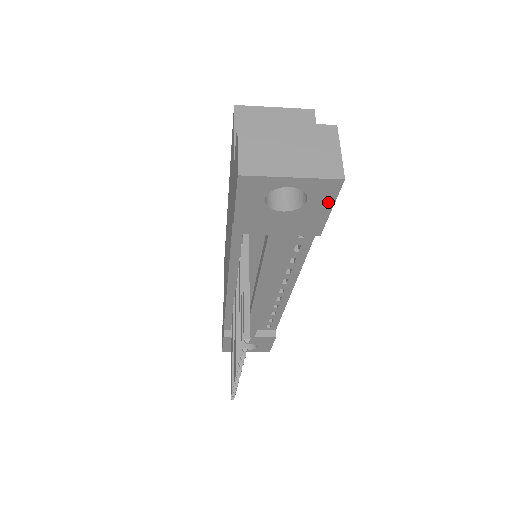
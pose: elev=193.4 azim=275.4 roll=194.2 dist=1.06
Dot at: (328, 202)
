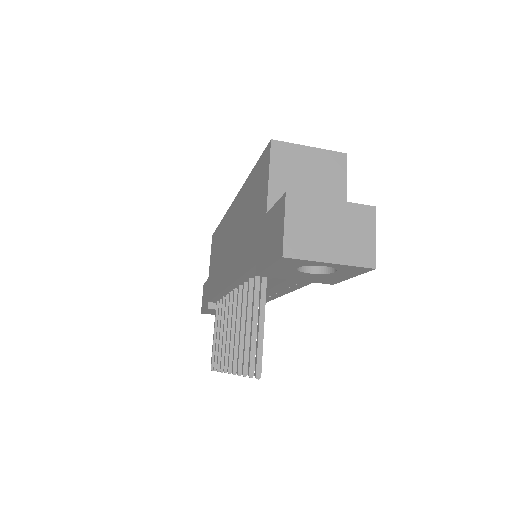
Dot at: (353, 274)
